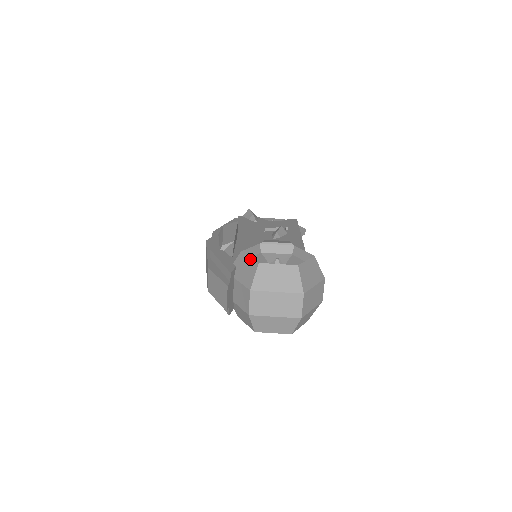
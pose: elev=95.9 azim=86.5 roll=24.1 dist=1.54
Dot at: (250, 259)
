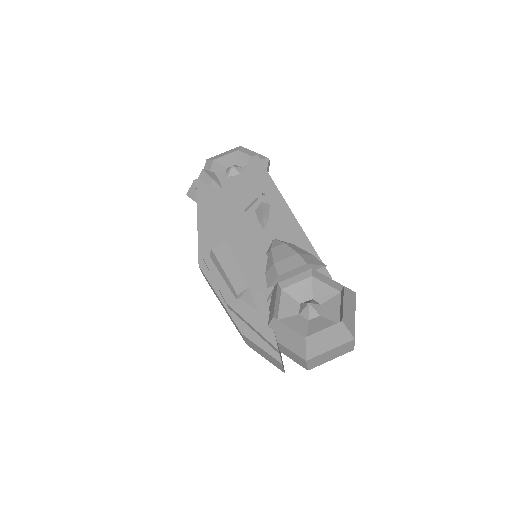
Dot at: (291, 330)
